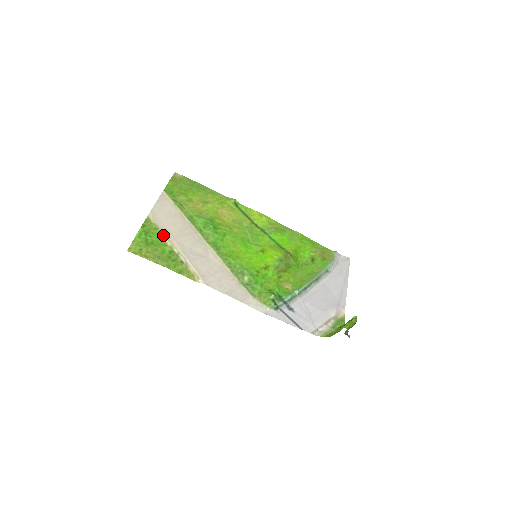
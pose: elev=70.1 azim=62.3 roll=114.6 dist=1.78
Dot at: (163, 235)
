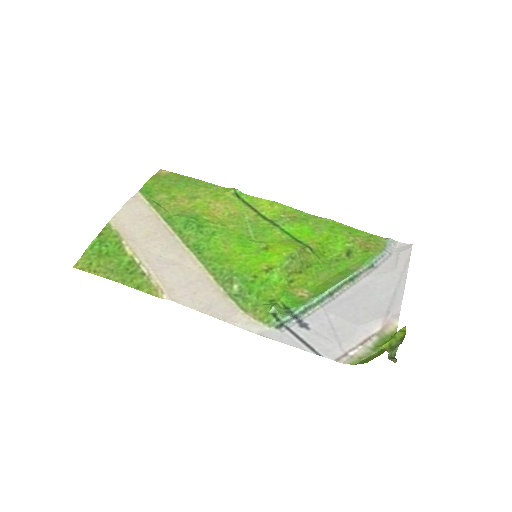
Dot at: (124, 243)
